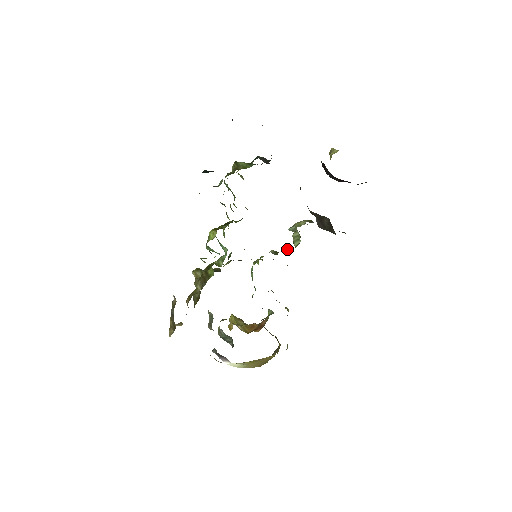
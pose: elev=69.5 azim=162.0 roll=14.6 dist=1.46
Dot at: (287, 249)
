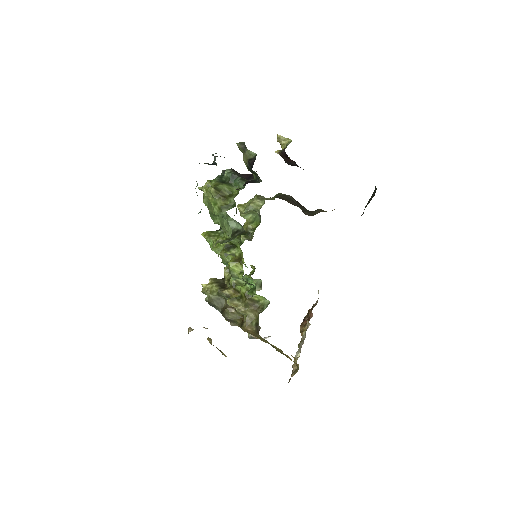
Dot at: (247, 227)
